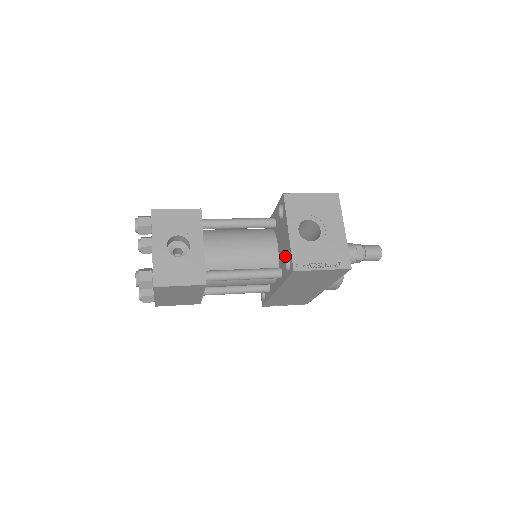
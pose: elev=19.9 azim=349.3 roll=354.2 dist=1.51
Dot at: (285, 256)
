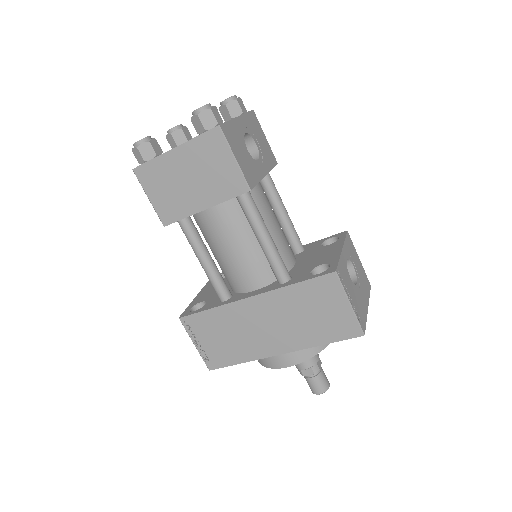
Dot at: (316, 265)
